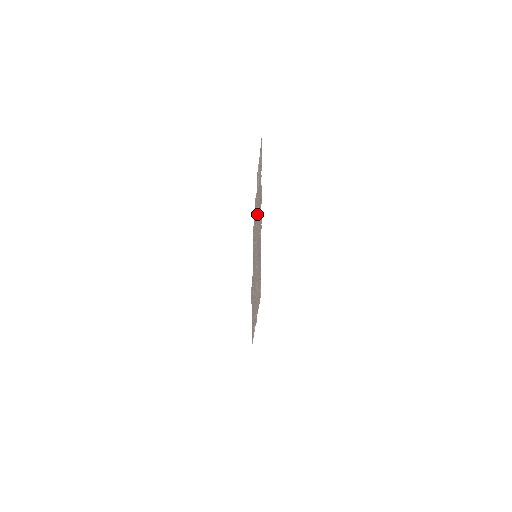
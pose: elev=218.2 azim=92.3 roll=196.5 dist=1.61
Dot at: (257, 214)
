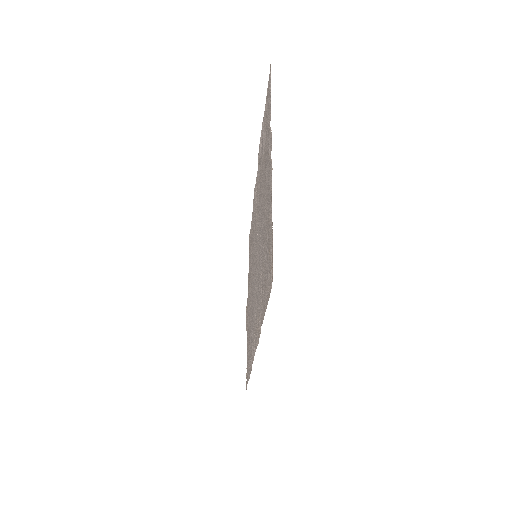
Dot at: (258, 198)
